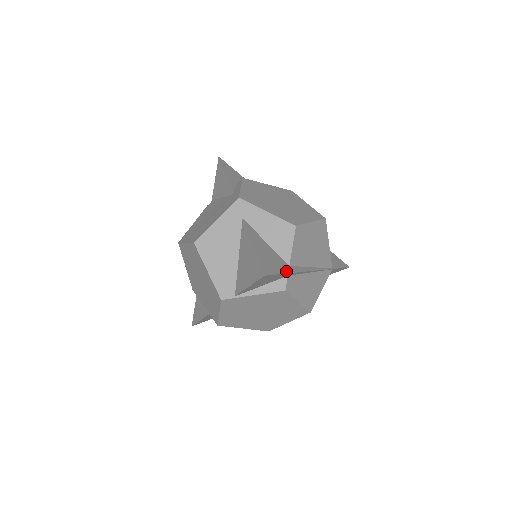
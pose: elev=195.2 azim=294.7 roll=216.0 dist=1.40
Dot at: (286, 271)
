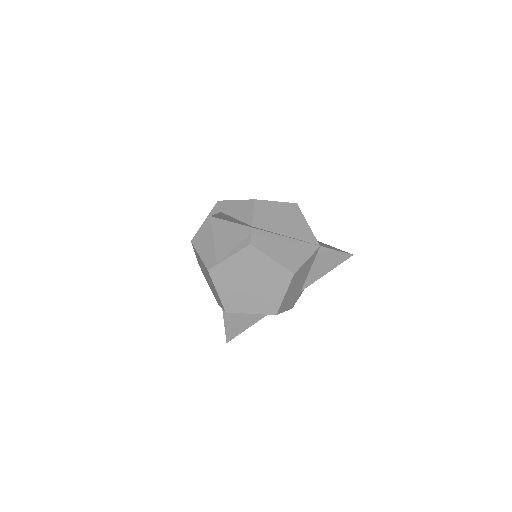
Dot at: (243, 225)
